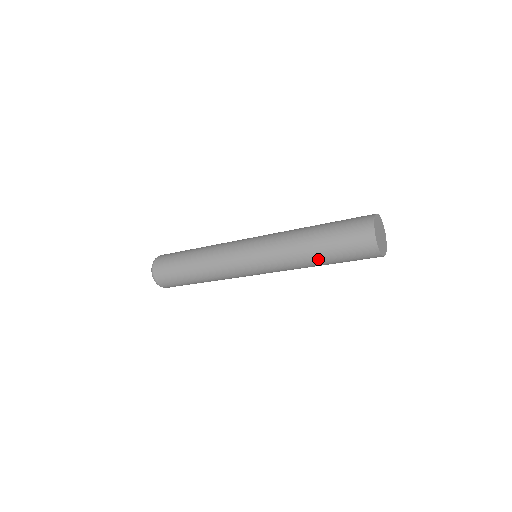
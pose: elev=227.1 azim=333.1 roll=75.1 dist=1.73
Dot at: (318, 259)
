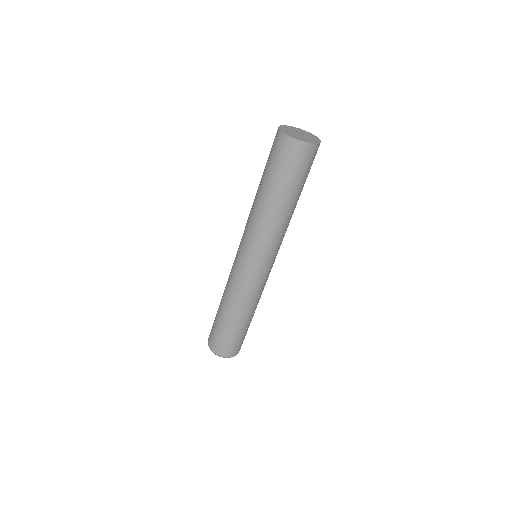
Dot at: (281, 201)
